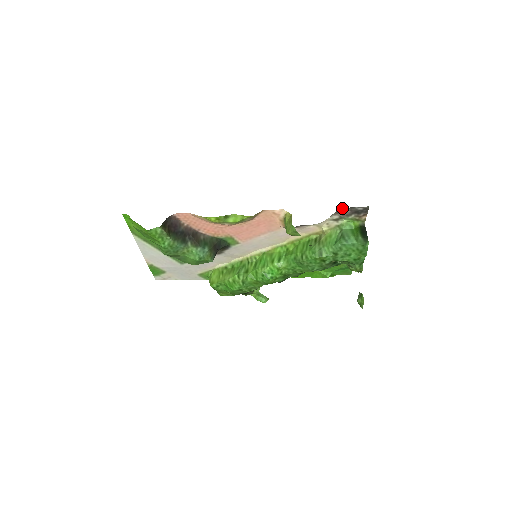
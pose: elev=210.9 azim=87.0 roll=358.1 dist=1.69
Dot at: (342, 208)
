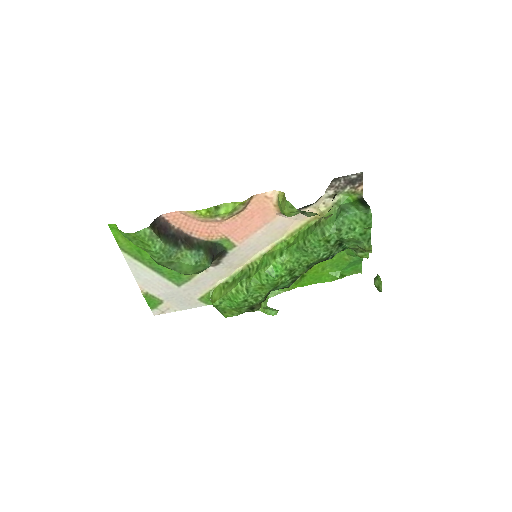
Dot at: (335, 179)
